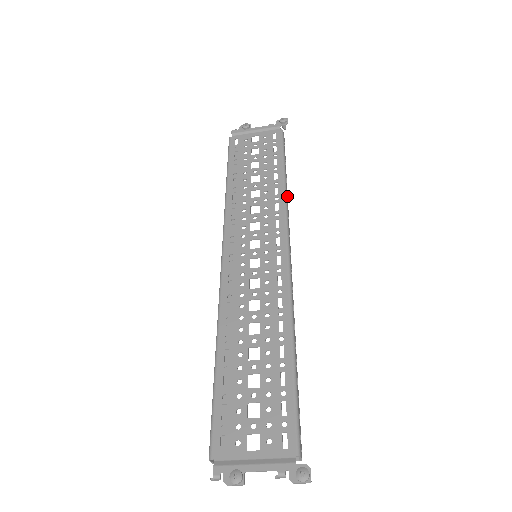
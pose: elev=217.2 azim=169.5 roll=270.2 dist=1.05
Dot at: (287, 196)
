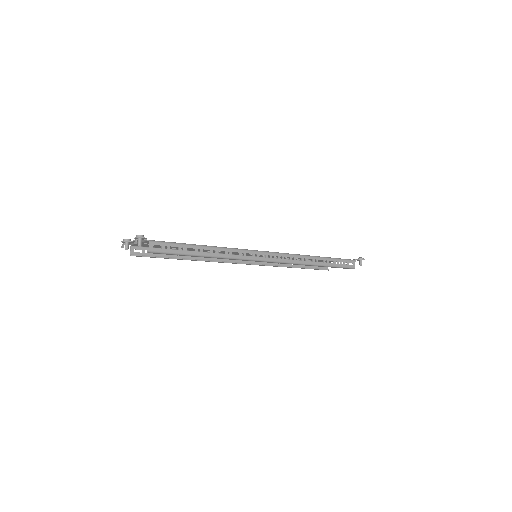
Dot at: (310, 261)
